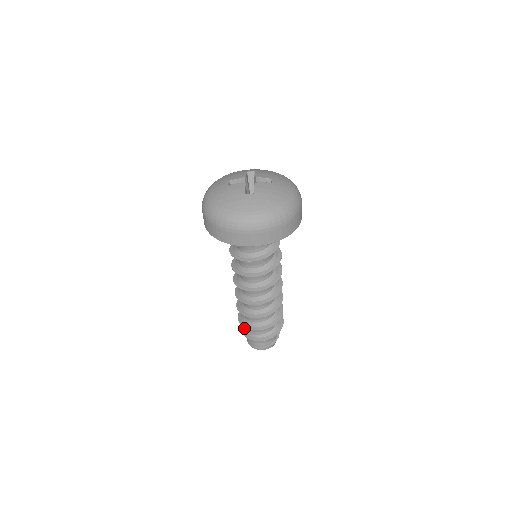
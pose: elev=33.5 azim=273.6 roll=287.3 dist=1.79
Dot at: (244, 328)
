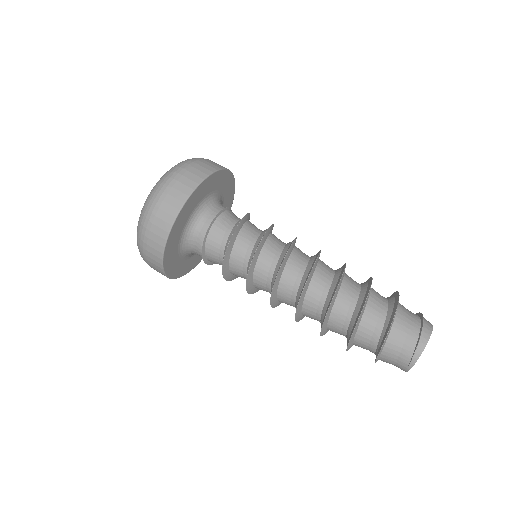
Dot at: occluded
